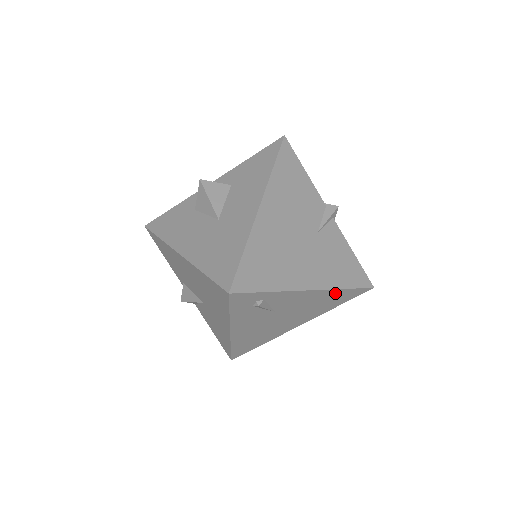
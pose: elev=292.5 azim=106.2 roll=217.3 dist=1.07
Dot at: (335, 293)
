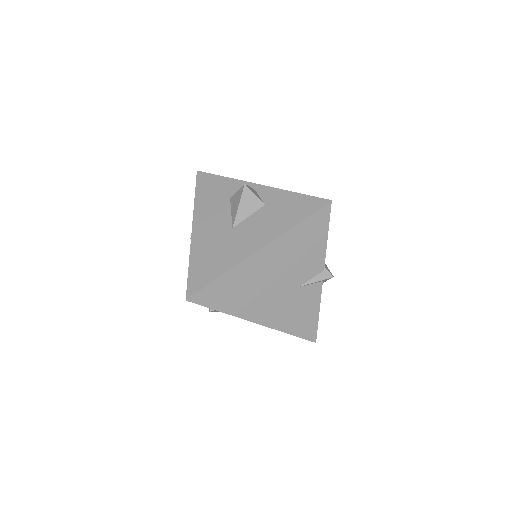
Dot at: occluded
